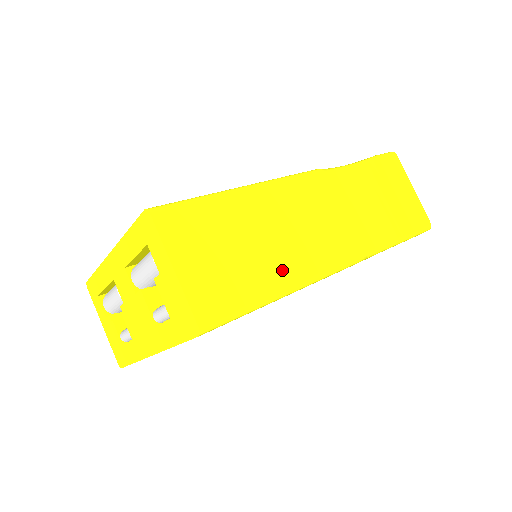
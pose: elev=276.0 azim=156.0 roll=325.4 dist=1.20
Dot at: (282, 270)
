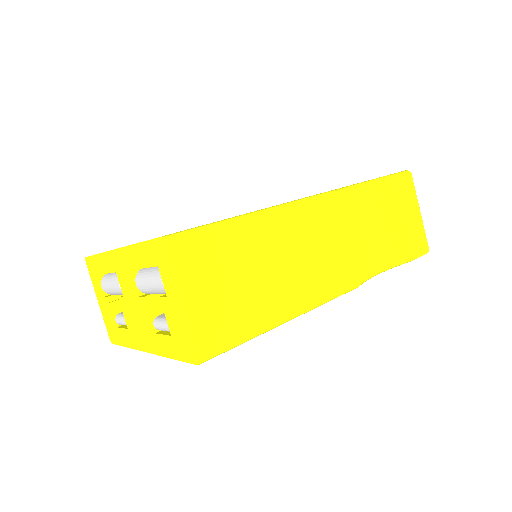
Dot at: (283, 300)
